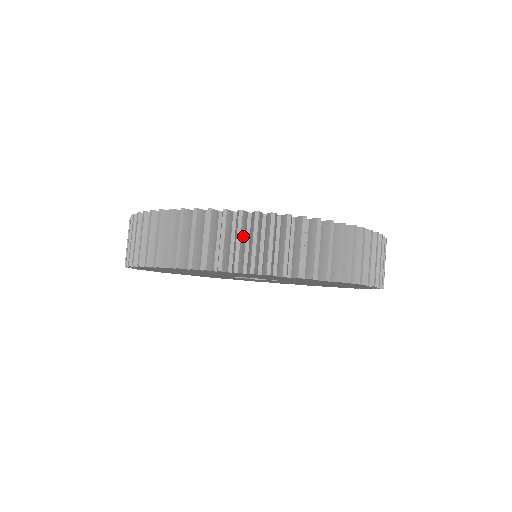
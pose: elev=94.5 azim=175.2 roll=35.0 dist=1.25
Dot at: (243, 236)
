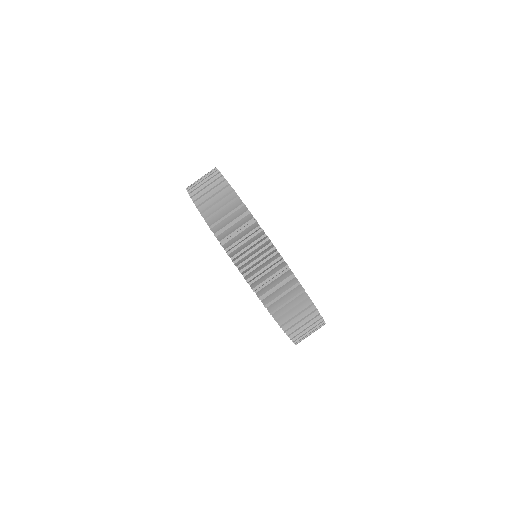
Dot at: (306, 321)
